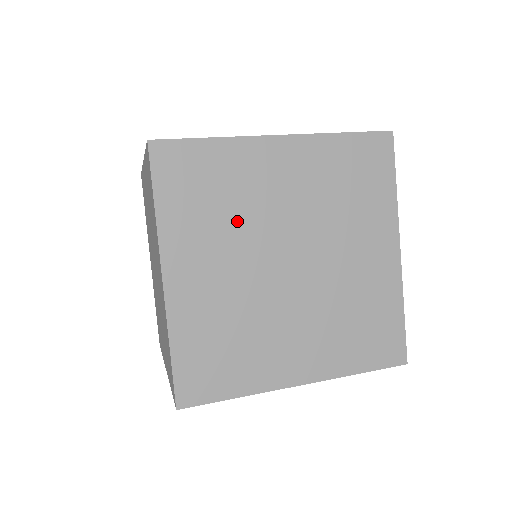
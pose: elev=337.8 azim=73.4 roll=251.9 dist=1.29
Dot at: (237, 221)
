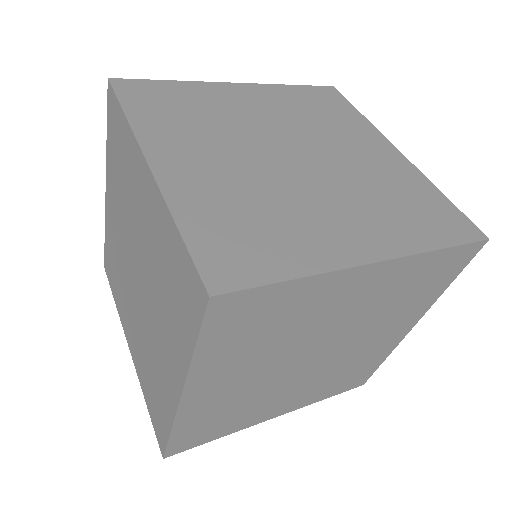
Dot at: (282, 342)
